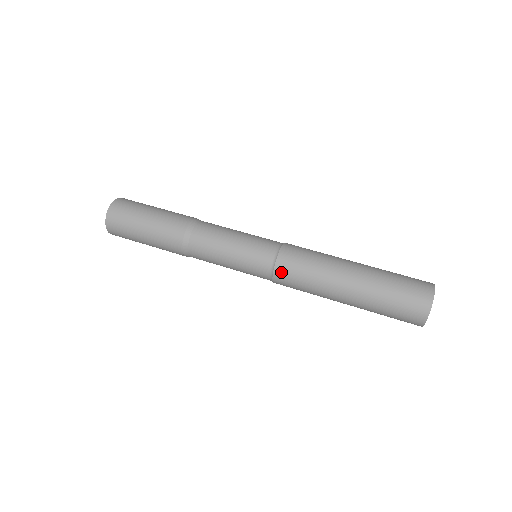
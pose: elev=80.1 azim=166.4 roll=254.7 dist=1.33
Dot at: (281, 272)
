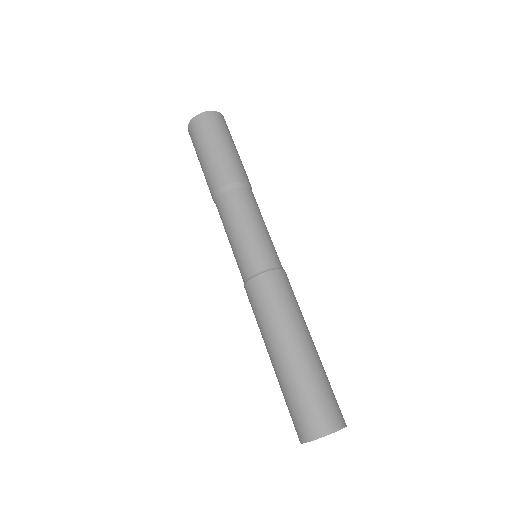
Dot at: (260, 283)
